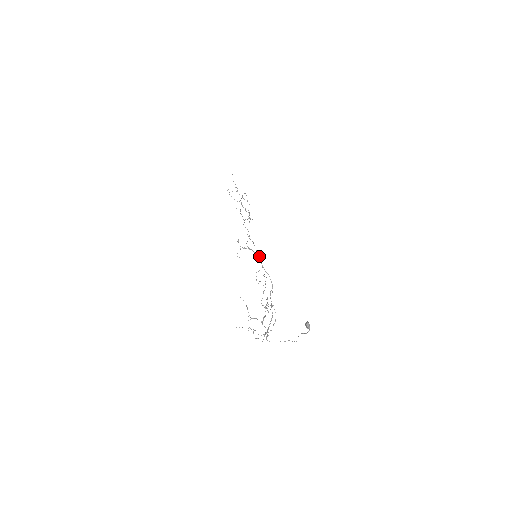
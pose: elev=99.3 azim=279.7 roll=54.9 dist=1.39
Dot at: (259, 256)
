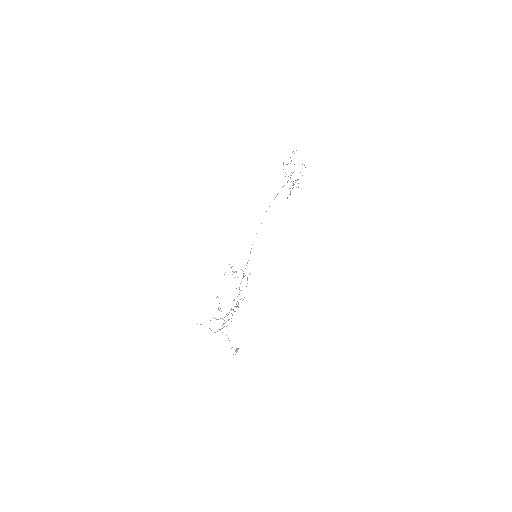
Dot at: (243, 277)
